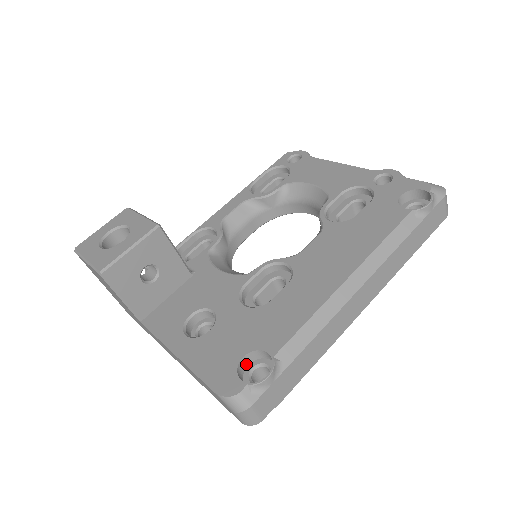
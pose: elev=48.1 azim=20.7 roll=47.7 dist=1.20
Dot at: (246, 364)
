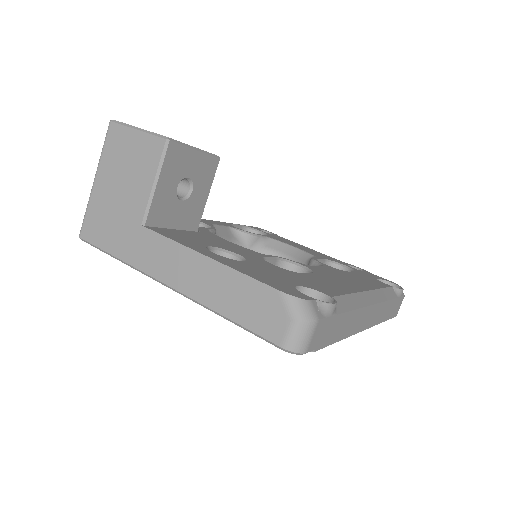
Dot at: occluded
